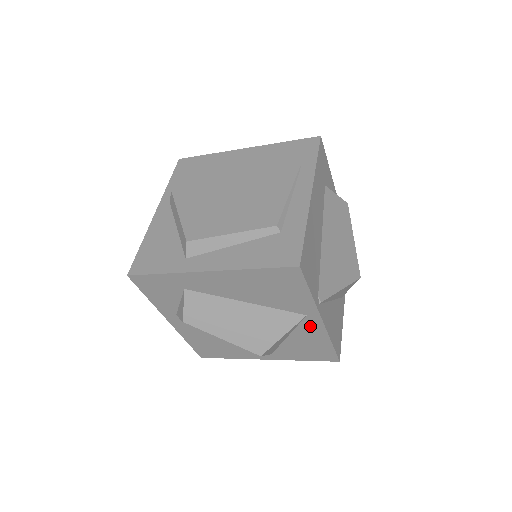
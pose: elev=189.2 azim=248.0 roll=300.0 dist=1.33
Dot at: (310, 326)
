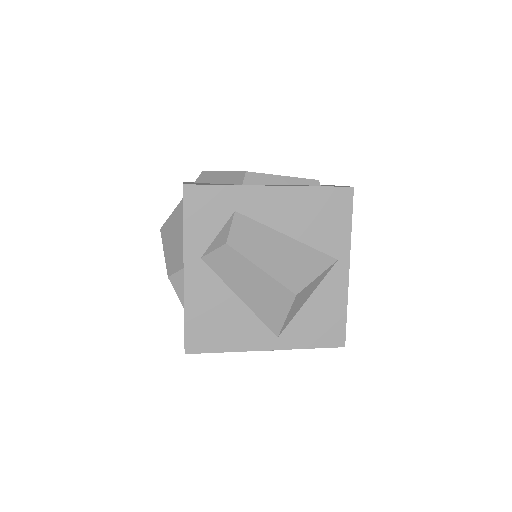
Dot at: (335, 279)
